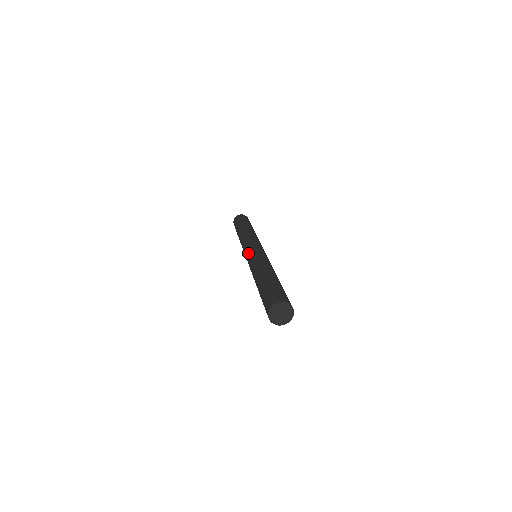
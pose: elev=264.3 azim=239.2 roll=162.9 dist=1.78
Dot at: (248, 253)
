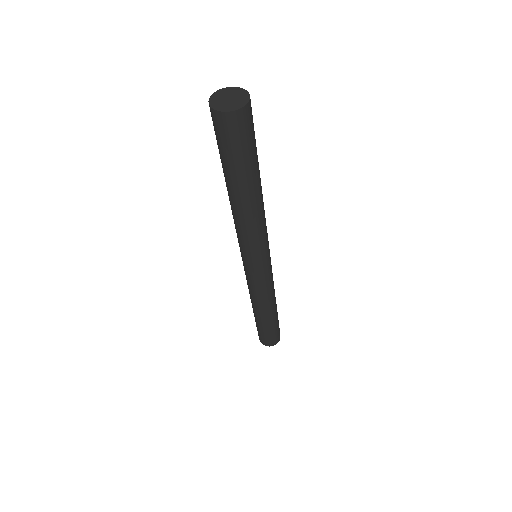
Dot at: occluded
